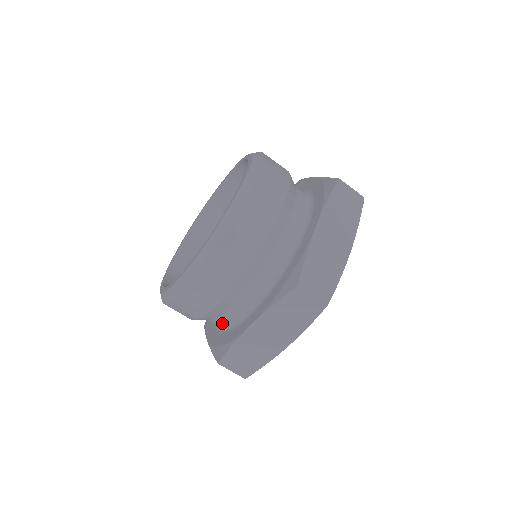
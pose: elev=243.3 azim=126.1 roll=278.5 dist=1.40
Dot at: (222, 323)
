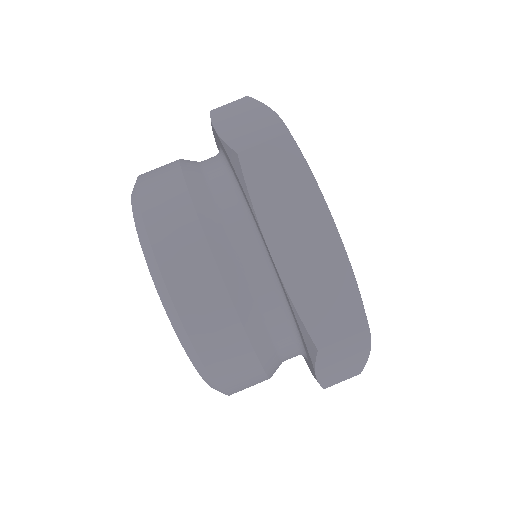
Dot at: occluded
